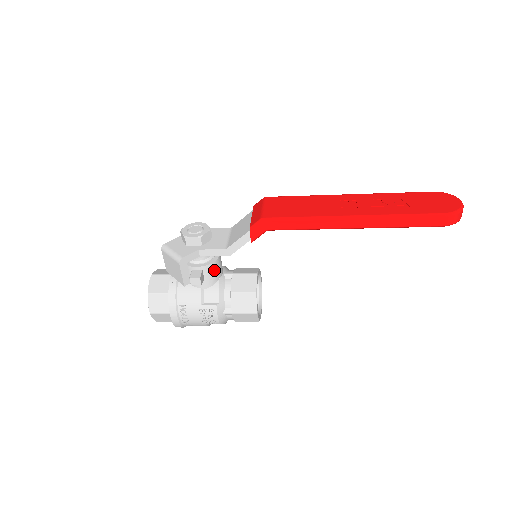
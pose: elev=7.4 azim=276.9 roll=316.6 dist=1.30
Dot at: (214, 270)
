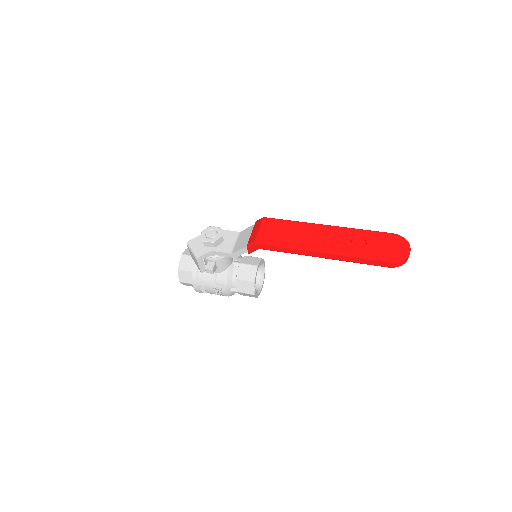
Dot at: (224, 262)
